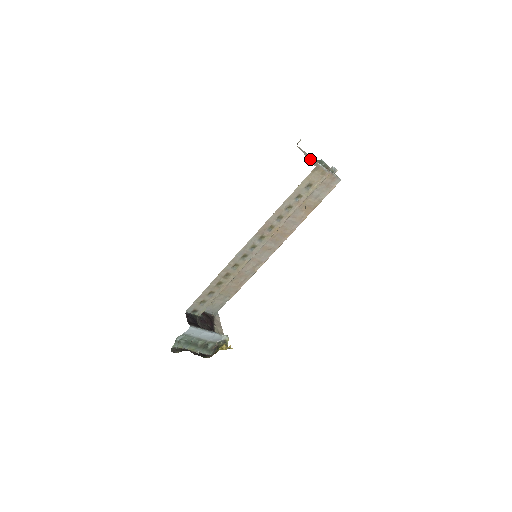
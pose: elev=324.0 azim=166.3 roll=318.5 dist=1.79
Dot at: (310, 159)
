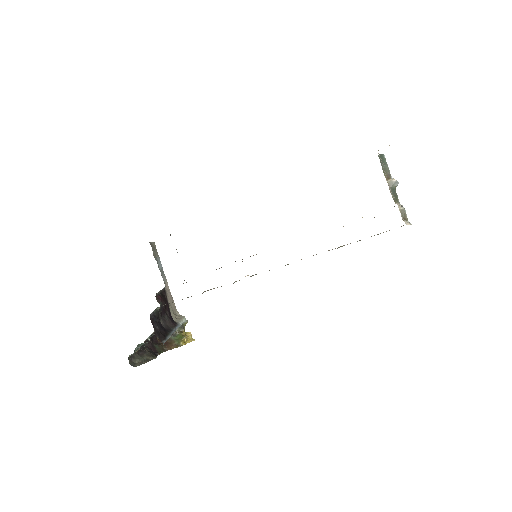
Dot at: occluded
